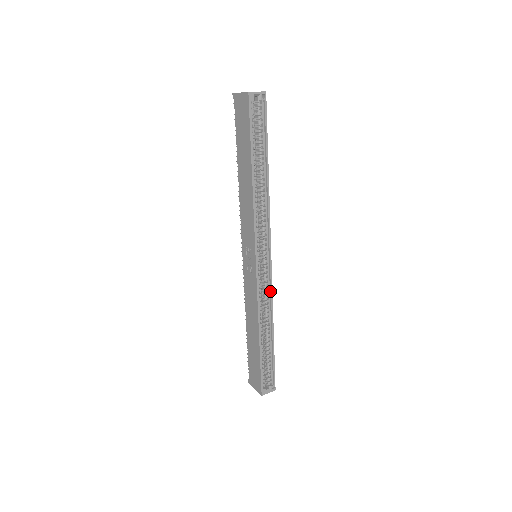
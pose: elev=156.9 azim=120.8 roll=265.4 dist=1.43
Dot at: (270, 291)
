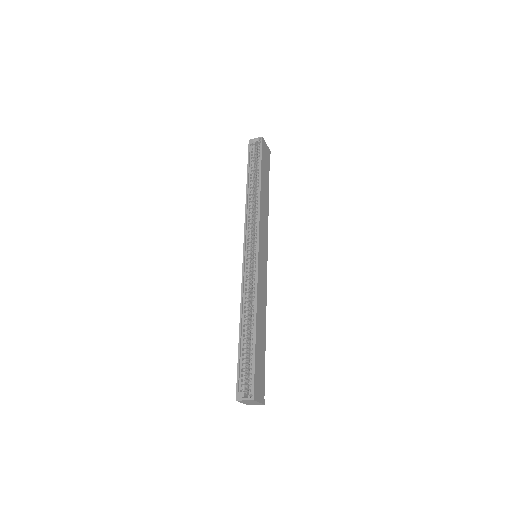
Dot at: (256, 280)
